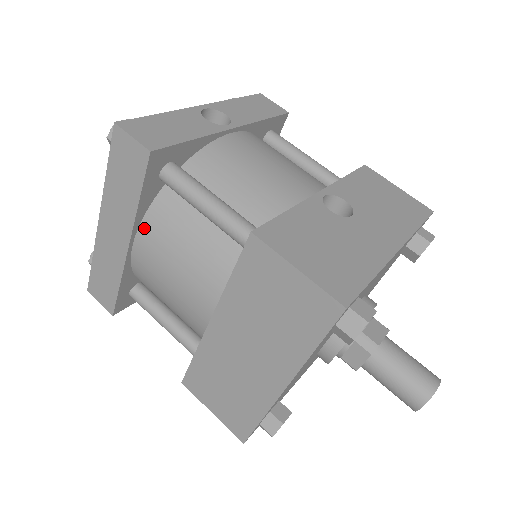
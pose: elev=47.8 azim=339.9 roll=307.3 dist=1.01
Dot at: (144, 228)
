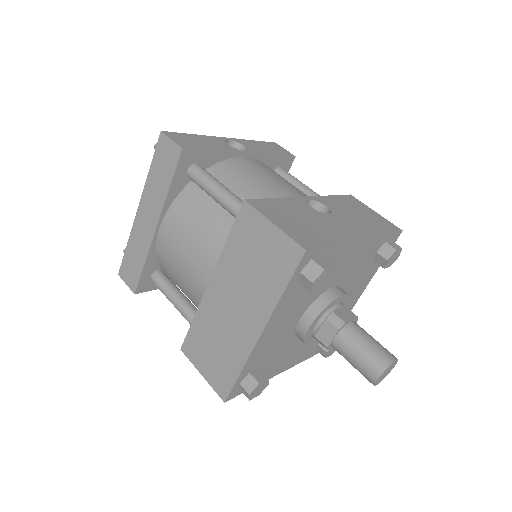
Dot at: (170, 213)
